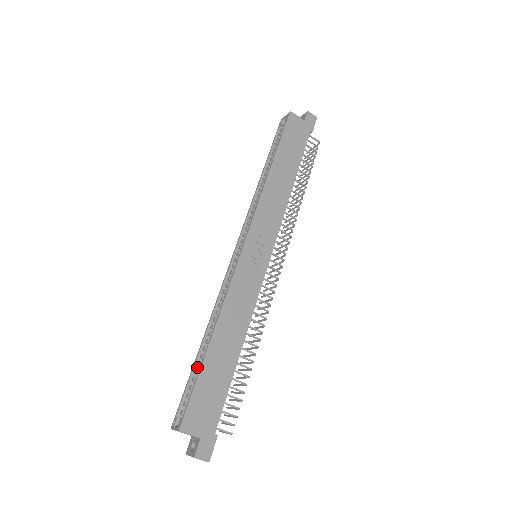
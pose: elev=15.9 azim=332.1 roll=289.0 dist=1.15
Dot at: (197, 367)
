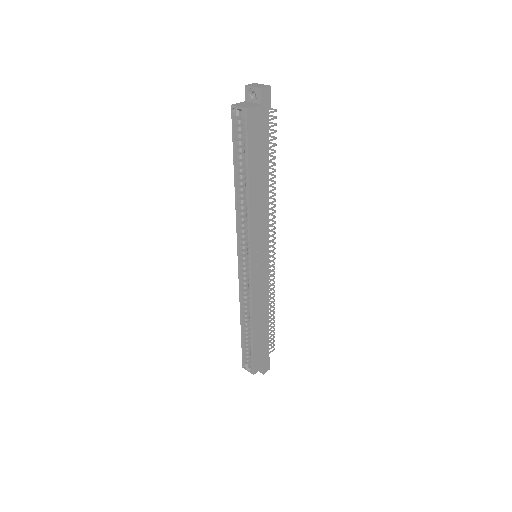
Dot at: (244, 337)
